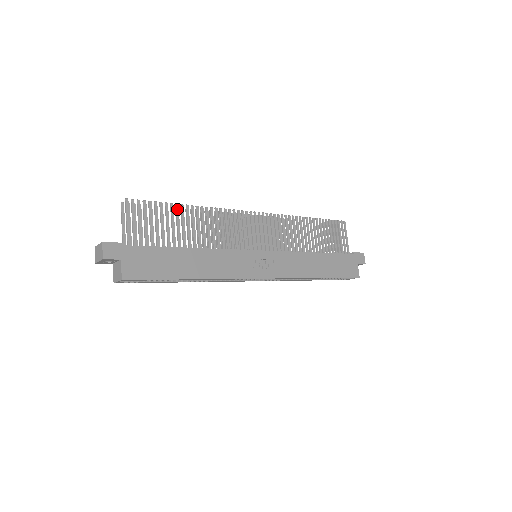
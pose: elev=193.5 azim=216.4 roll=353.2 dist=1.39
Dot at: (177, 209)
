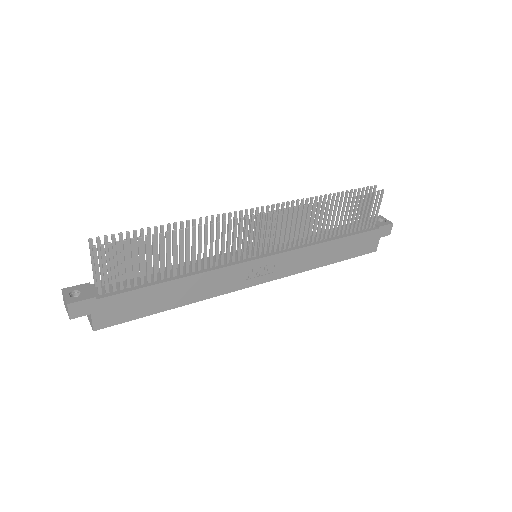
Dot at: (160, 239)
